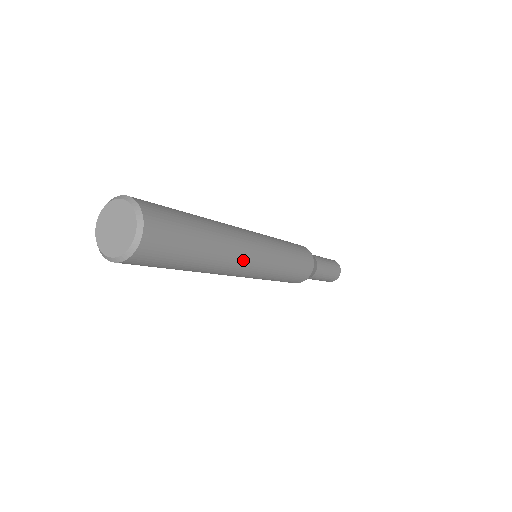
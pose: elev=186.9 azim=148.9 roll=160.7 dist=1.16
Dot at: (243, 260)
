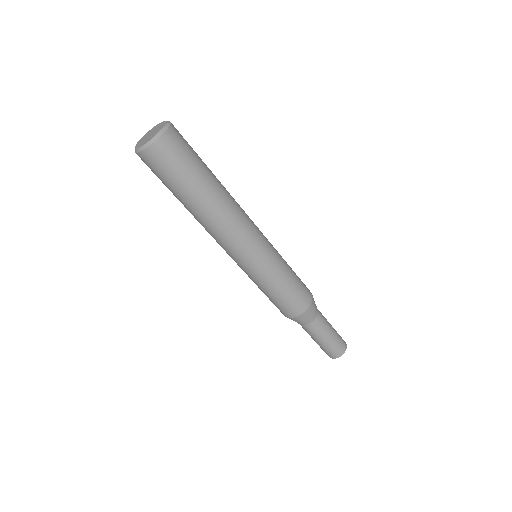
Dot at: (244, 212)
